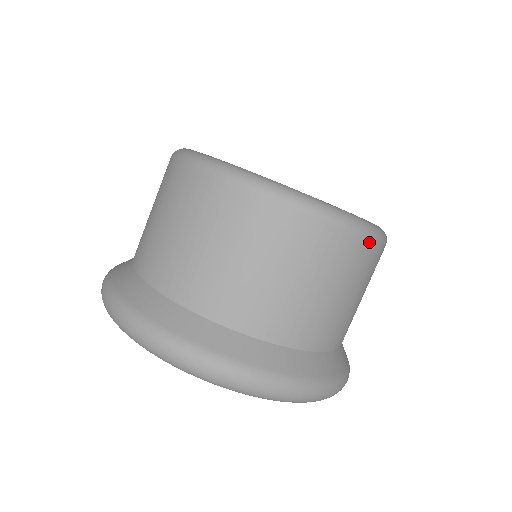
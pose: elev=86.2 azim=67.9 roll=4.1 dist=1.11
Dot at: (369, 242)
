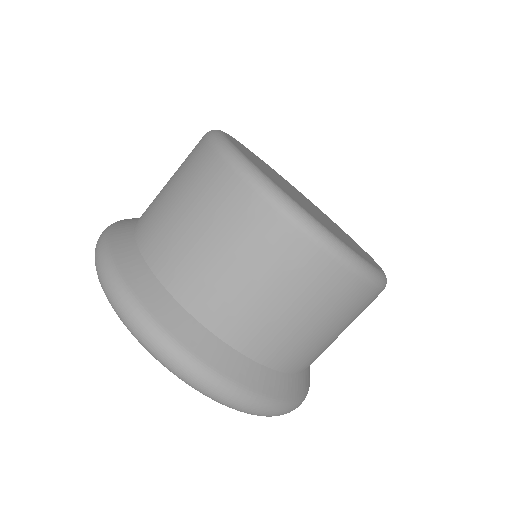
Dot at: (340, 268)
